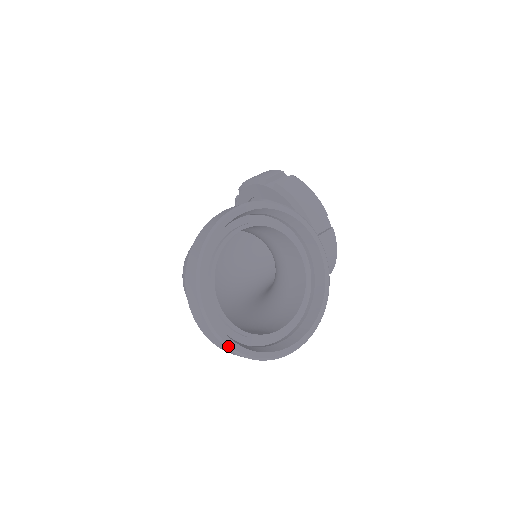
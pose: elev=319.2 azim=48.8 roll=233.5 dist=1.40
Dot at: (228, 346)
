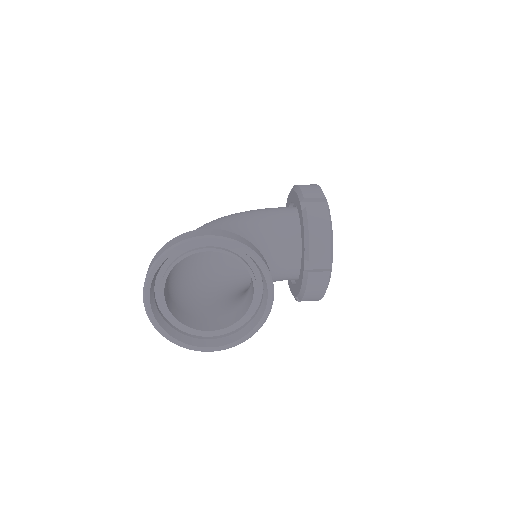
Dot at: (153, 324)
